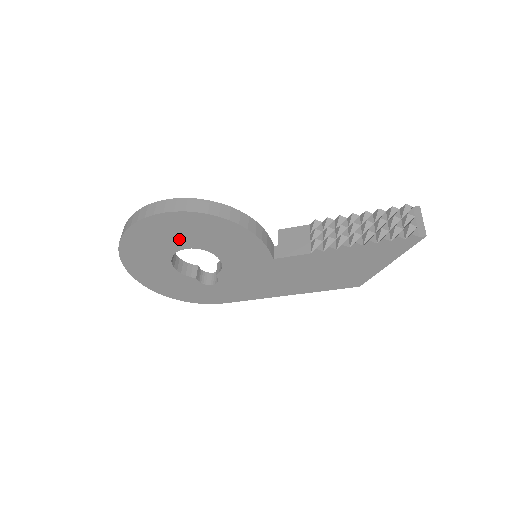
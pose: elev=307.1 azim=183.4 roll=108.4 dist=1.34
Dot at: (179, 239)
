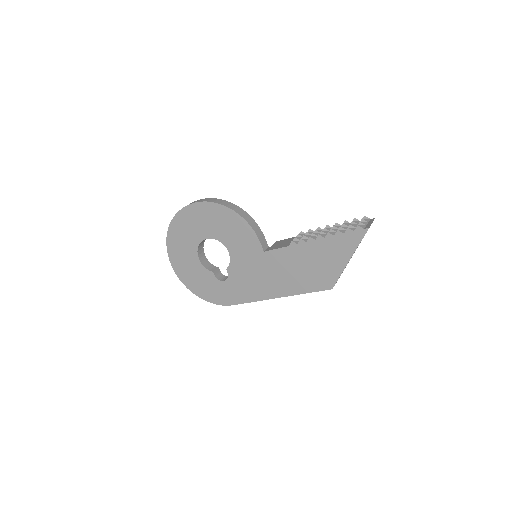
Dot at: (203, 229)
